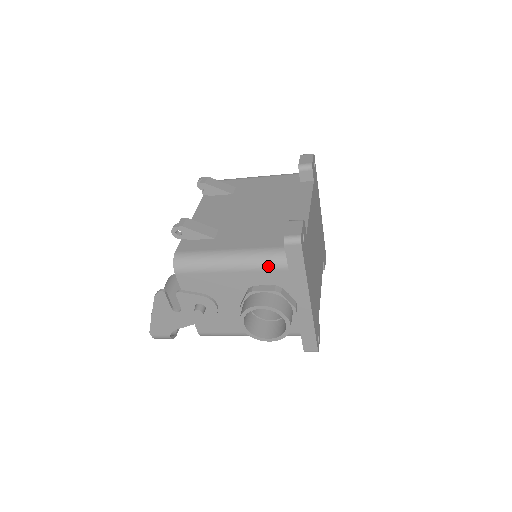
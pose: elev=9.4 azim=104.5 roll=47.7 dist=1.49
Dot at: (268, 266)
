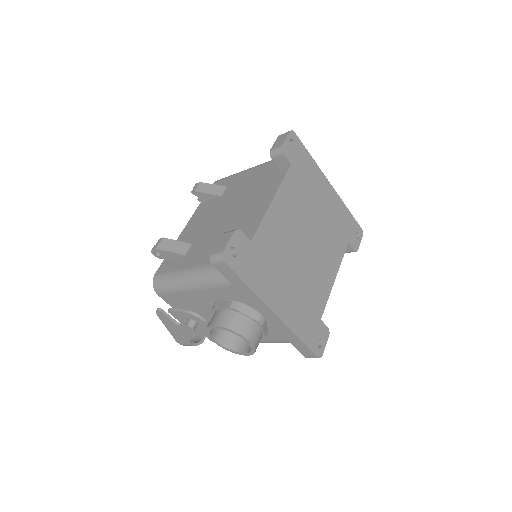
Dot at: (216, 283)
